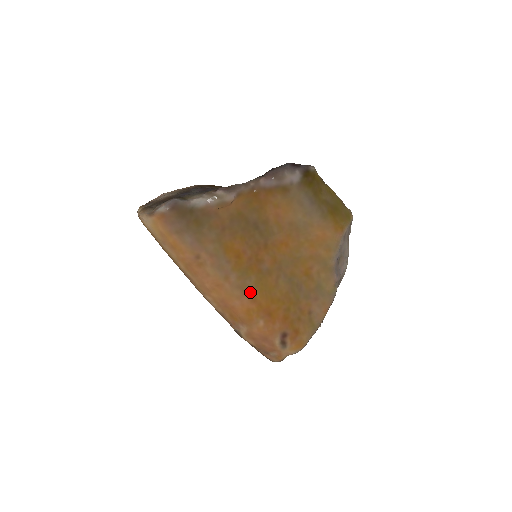
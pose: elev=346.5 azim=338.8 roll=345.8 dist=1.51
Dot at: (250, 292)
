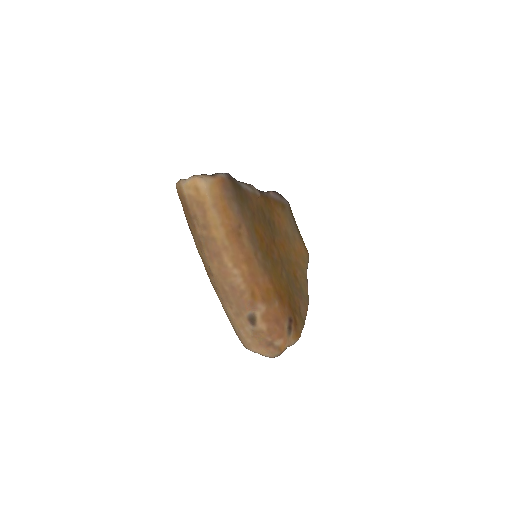
Dot at: (269, 273)
